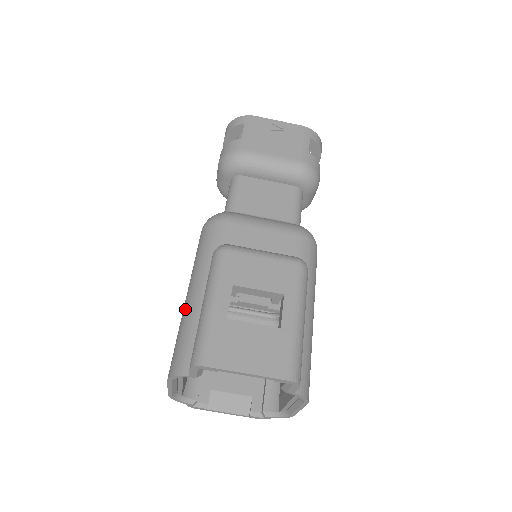
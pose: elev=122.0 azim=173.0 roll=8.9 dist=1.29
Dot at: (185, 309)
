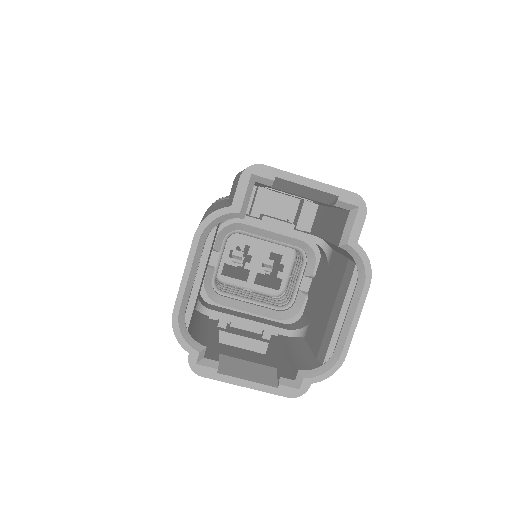
Dot at: (205, 214)
